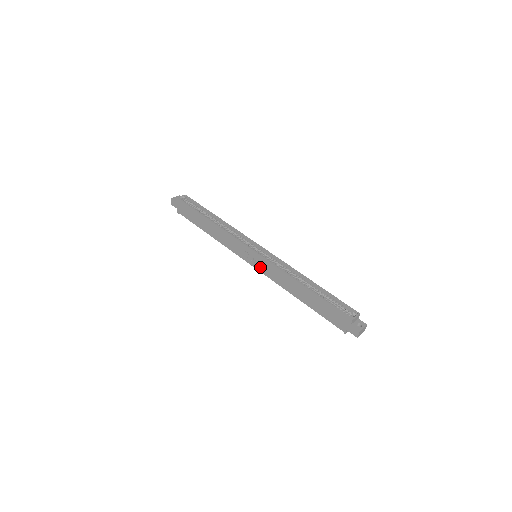
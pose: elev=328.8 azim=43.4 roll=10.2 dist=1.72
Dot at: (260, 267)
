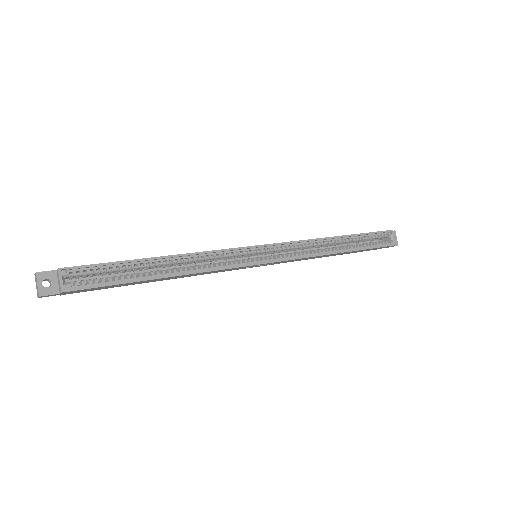
Dot at: (272, 264)
